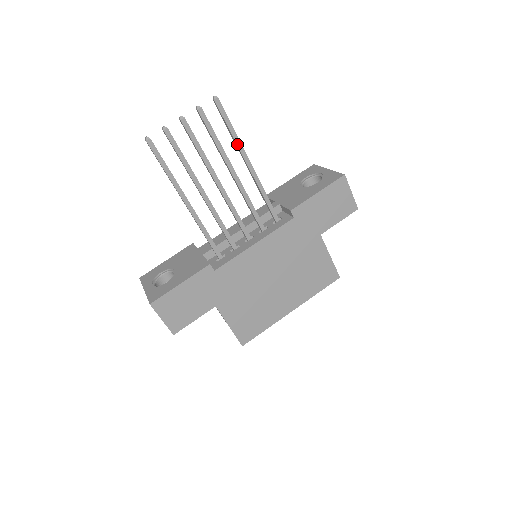
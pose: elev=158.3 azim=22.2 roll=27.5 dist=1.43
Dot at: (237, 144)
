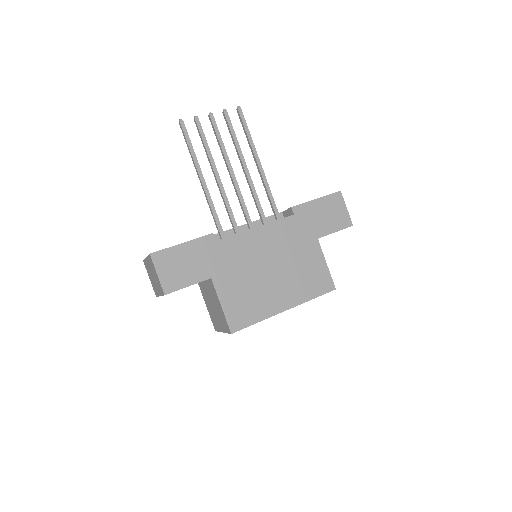
Dot at: (251, 145)
